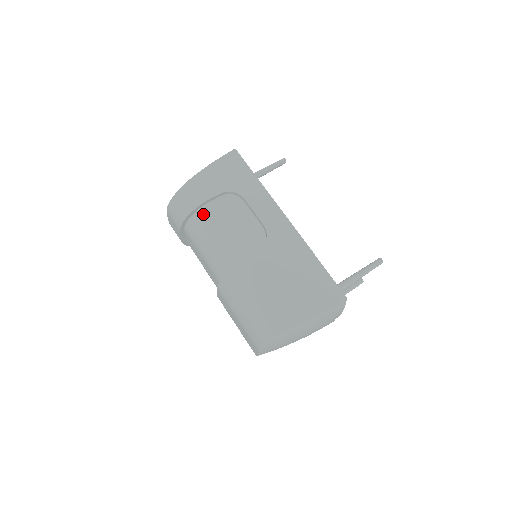
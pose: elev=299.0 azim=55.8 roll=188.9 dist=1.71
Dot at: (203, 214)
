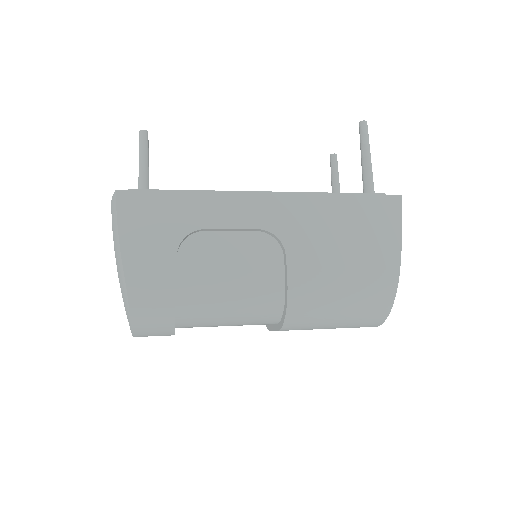
Dot at: (187, 296)
